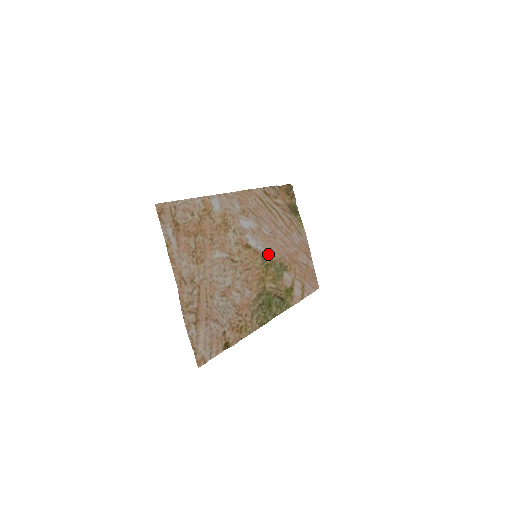
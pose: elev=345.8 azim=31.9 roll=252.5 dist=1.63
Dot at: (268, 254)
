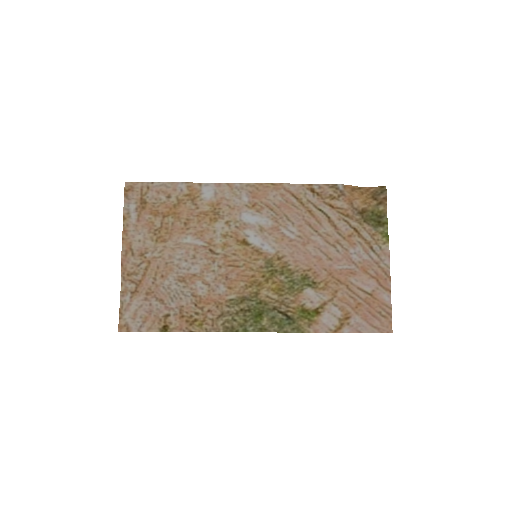
Dot at: (282, 259)
